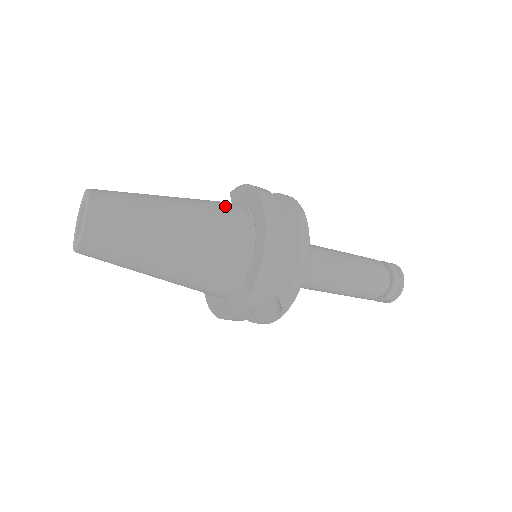
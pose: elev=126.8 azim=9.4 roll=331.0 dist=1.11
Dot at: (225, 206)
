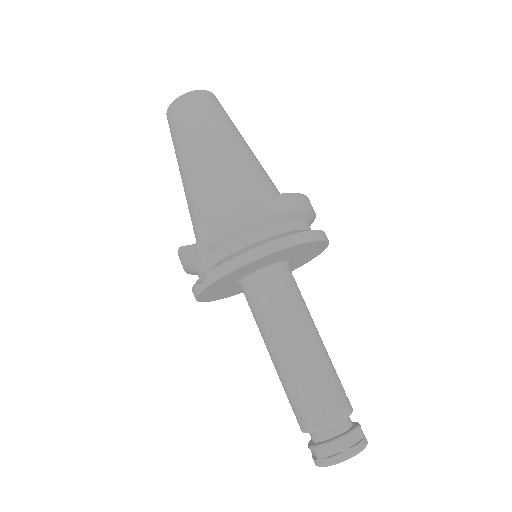
Dot at: (271, 183)
